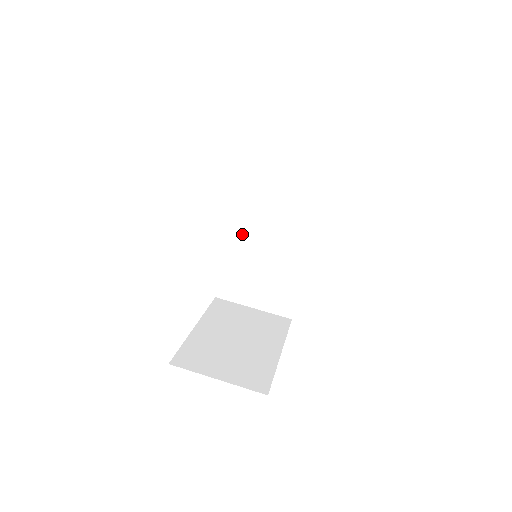
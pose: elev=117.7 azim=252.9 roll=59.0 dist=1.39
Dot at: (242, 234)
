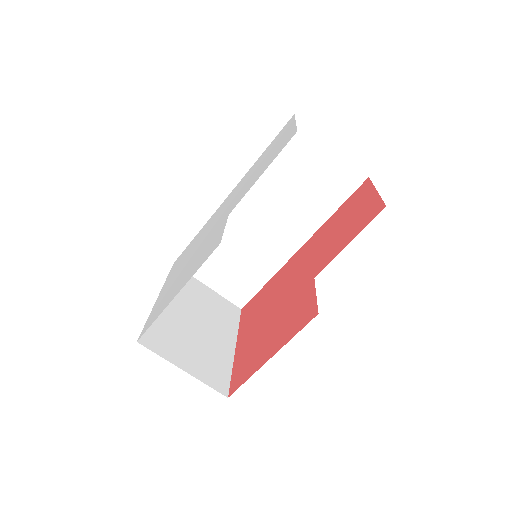
Dot at: (233, 216)
